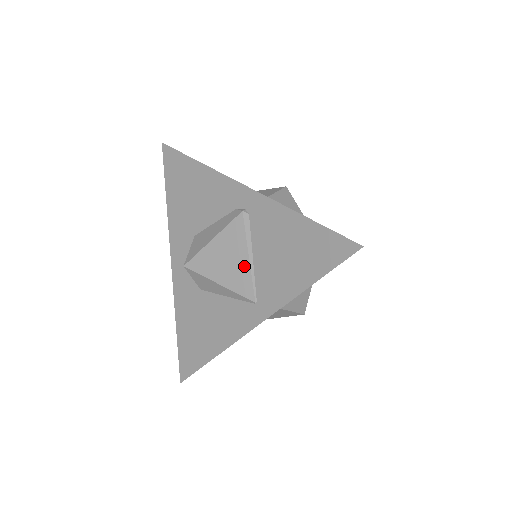
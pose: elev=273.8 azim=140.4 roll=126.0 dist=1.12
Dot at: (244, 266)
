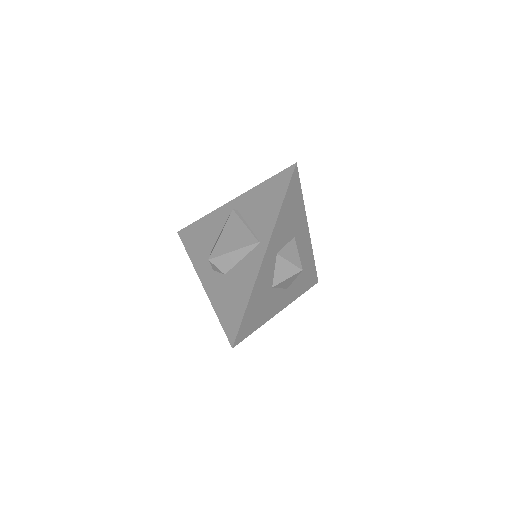
Dot at: (244, 231)
